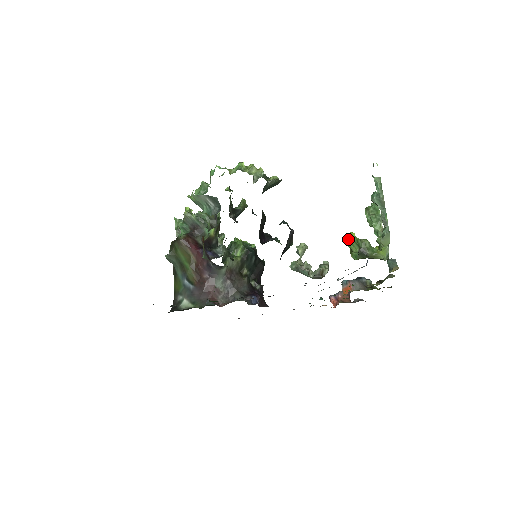
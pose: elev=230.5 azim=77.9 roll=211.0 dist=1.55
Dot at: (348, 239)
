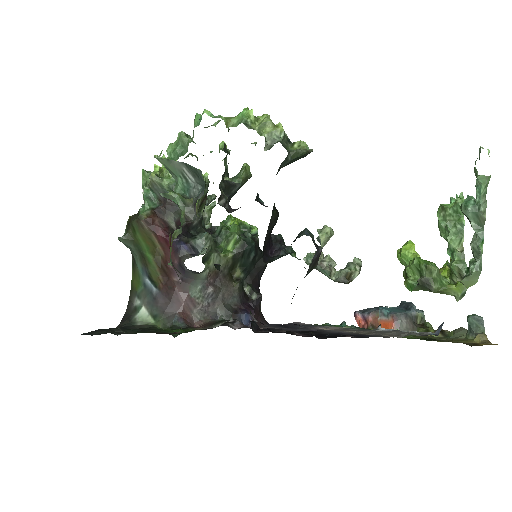
Dot at: (403, 253)
